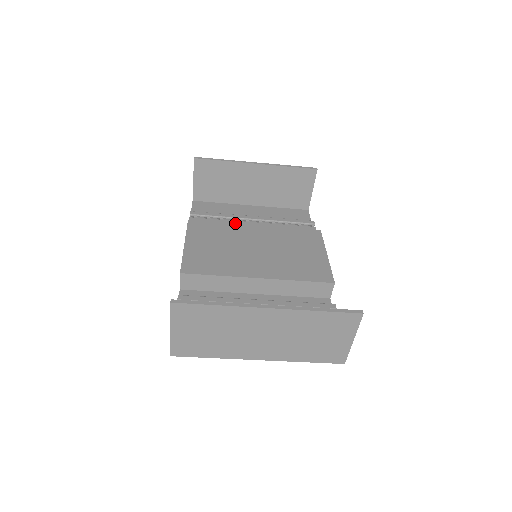
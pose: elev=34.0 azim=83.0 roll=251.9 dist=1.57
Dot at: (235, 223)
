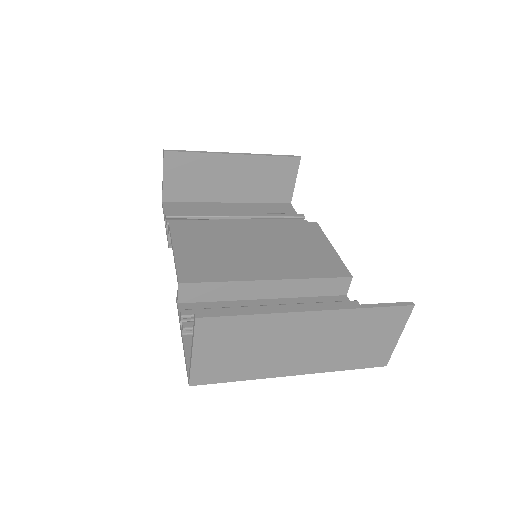
Dot at: occluded
